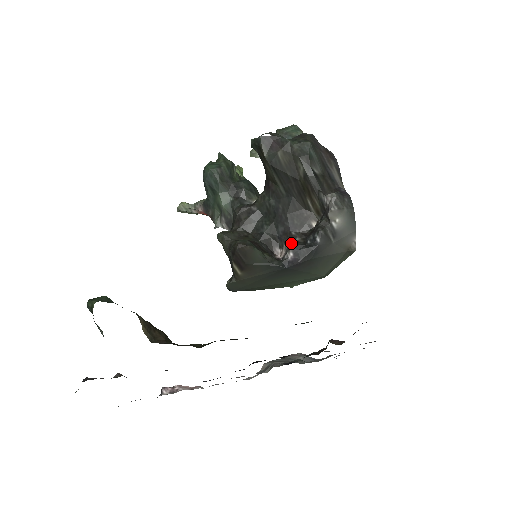
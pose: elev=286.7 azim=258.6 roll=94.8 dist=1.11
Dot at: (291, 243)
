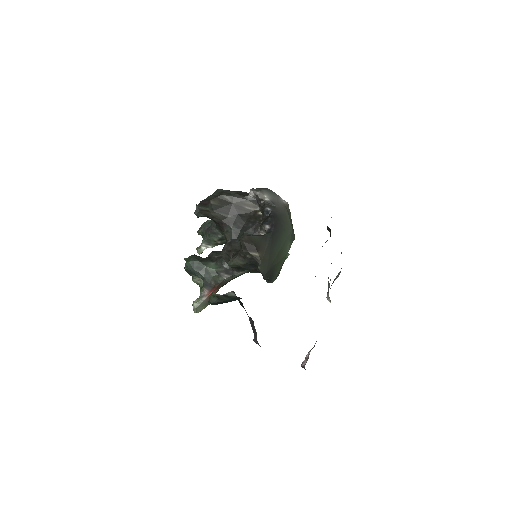
Dot at: (261, 225)
